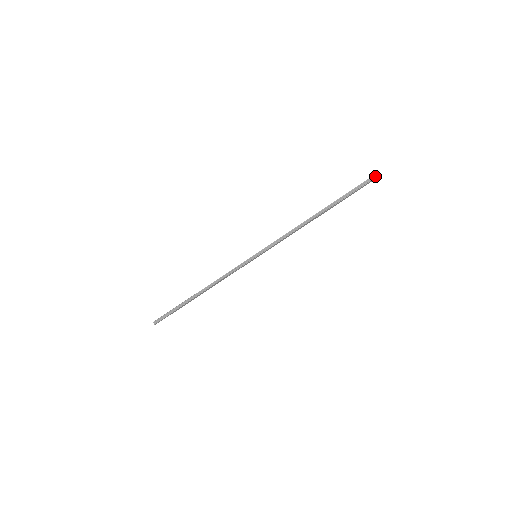
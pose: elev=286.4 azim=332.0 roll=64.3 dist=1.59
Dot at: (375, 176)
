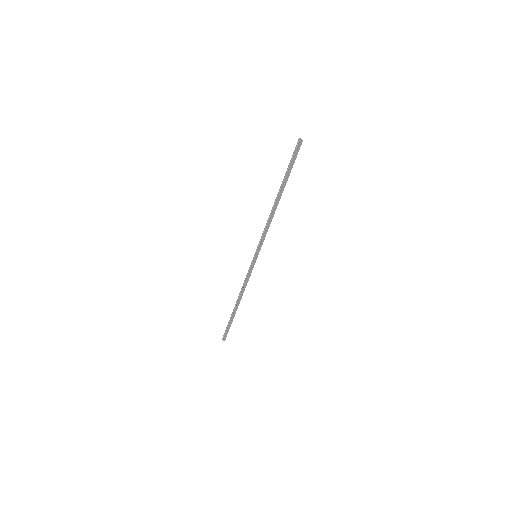
Dot at: (299, 142)
